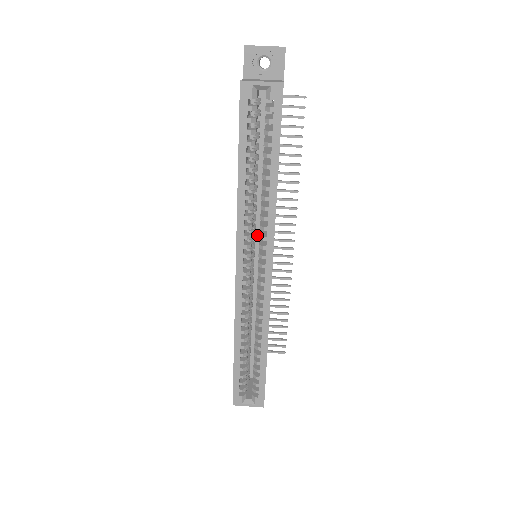
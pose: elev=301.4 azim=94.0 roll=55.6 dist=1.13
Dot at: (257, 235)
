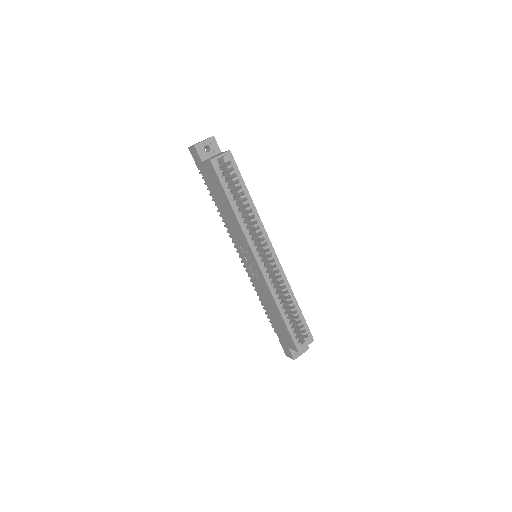
Dot at: occluded
